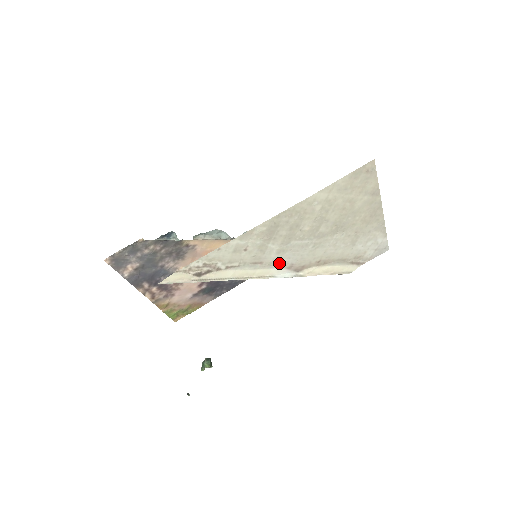
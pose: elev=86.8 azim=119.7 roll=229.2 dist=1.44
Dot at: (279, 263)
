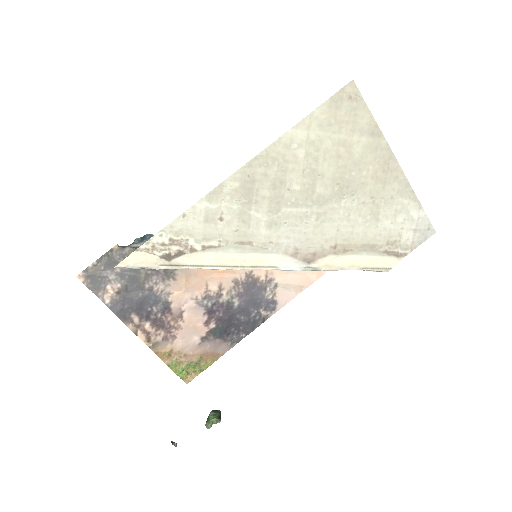
Dot at: (276, 246)
